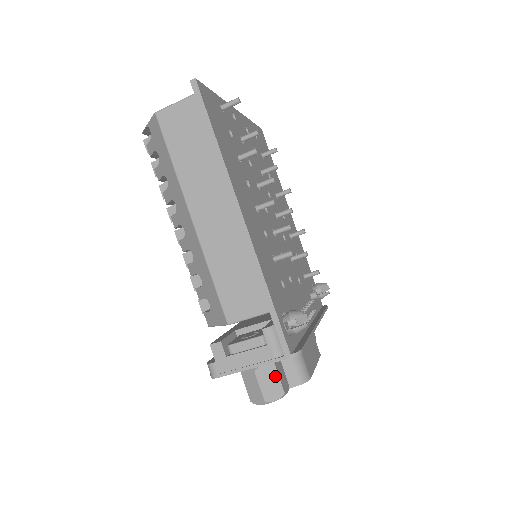
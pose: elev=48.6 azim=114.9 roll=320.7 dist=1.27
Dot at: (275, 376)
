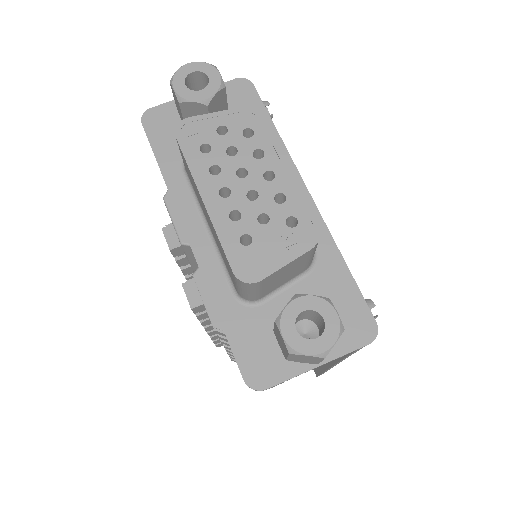
Dot at: occluded
